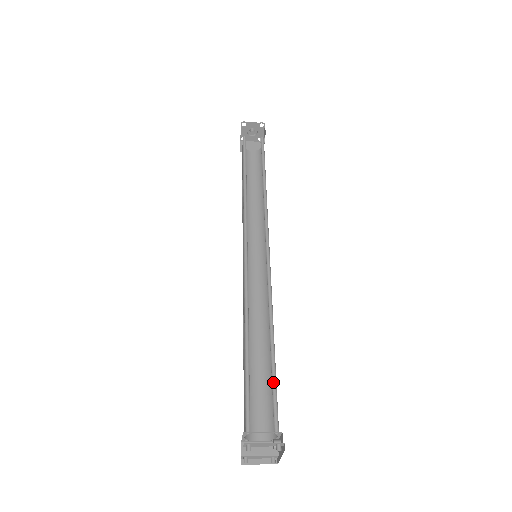
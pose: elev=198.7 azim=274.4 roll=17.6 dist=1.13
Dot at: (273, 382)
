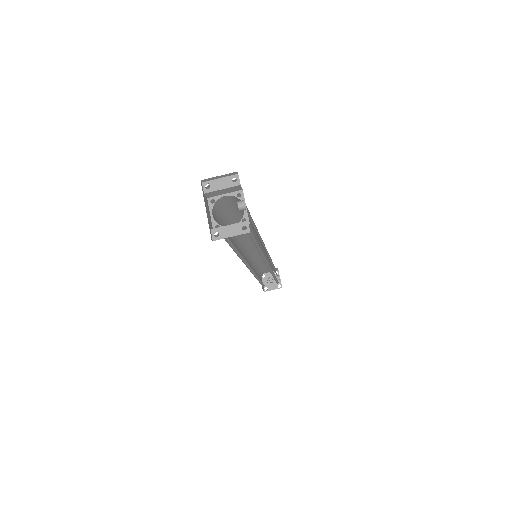
Dot at: occluded
